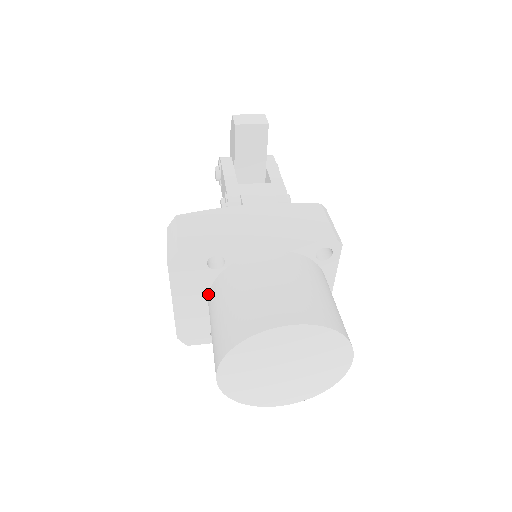
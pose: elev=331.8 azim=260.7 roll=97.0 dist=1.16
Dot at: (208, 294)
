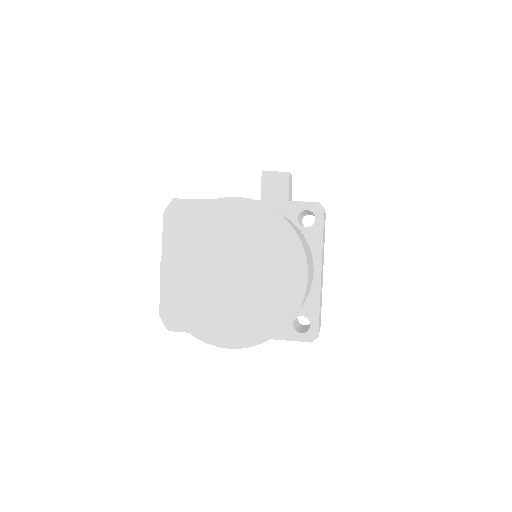
Dot at: occluded
